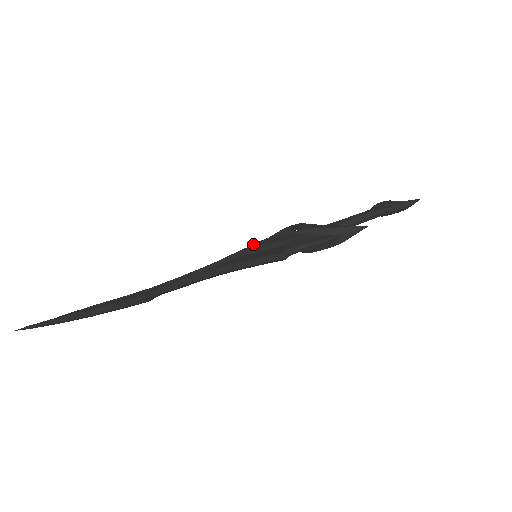
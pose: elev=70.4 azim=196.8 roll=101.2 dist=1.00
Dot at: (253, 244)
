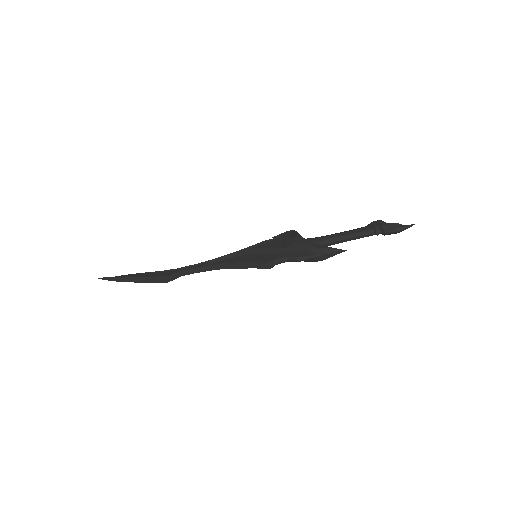
Dot at: (259, 243)
